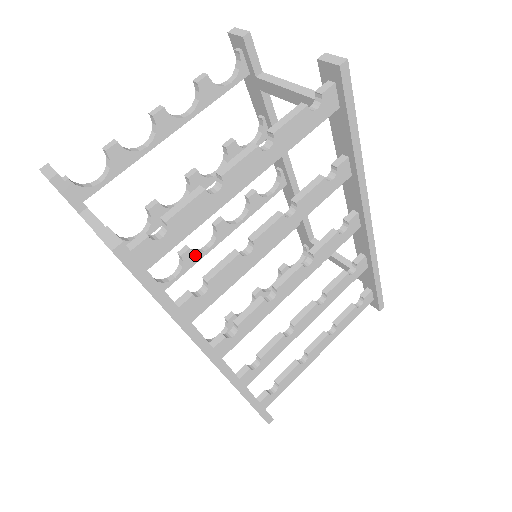
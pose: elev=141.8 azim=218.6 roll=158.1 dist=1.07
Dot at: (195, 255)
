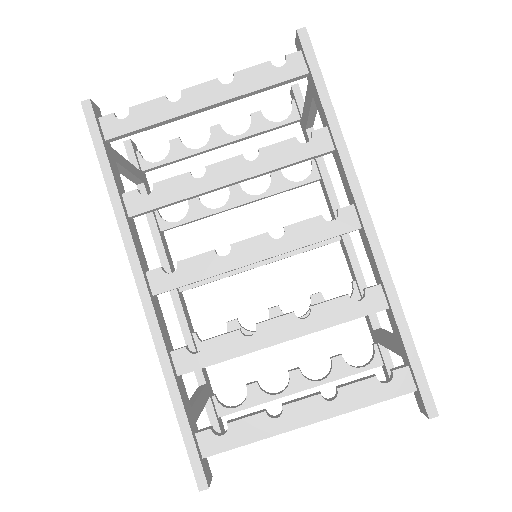
Dot at: occluded
